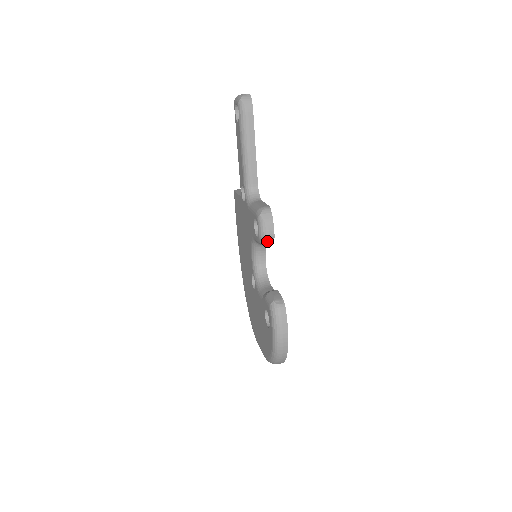
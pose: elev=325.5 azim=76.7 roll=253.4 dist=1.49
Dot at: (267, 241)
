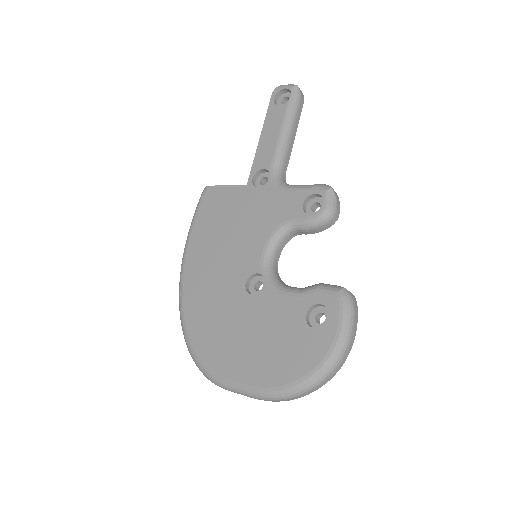
Dot at: (330, 220)
